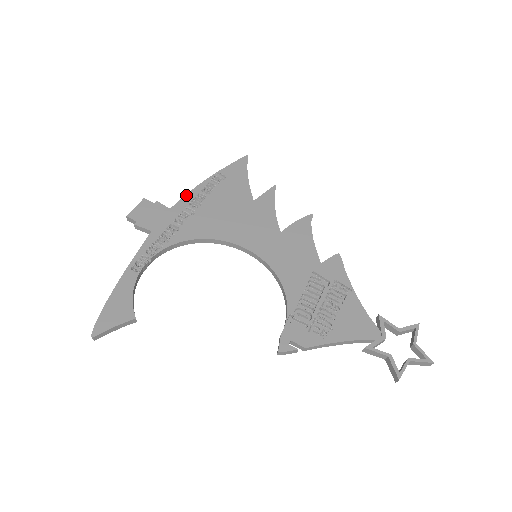
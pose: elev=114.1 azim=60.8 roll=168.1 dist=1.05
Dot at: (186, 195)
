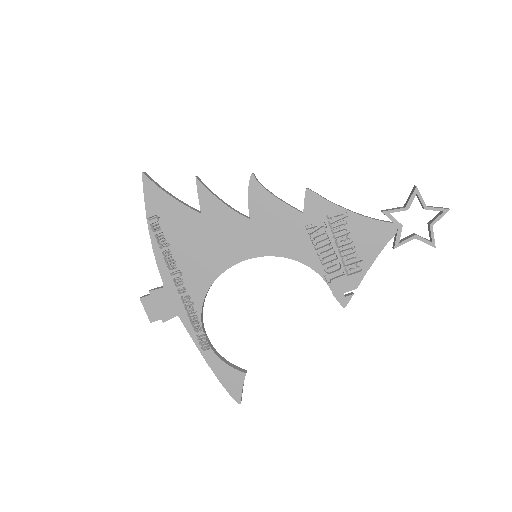
Dot at: (157, 265)
